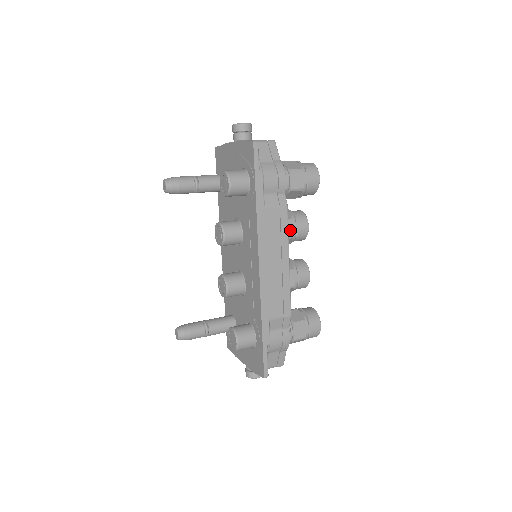
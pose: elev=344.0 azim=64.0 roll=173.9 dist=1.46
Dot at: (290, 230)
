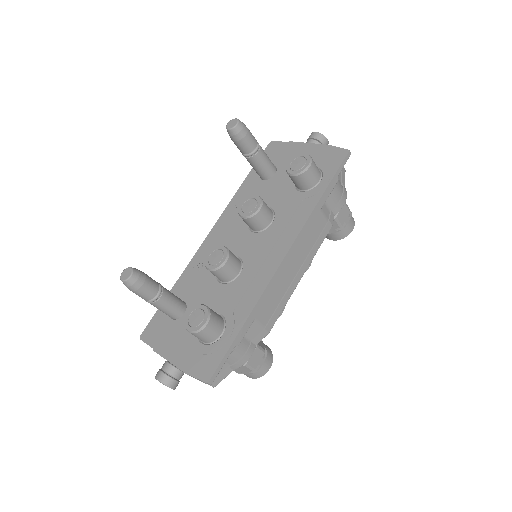
Dot at: occluded
